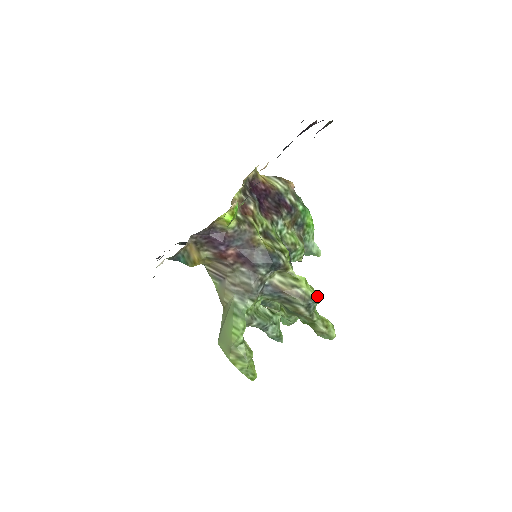
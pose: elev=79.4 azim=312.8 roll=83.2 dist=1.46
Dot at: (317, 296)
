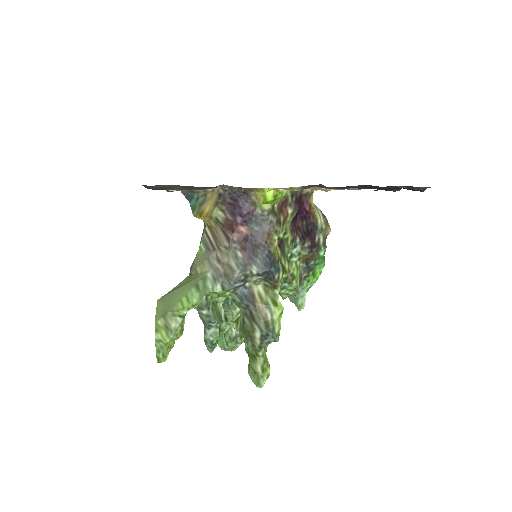
Dot at: occluded
